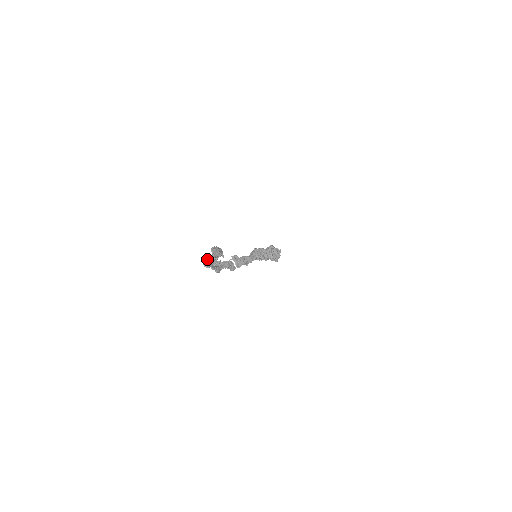
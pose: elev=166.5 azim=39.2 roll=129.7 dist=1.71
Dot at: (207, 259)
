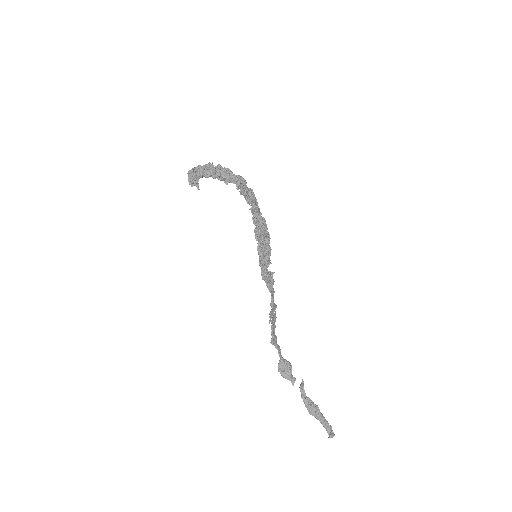
Dot at: occluded
